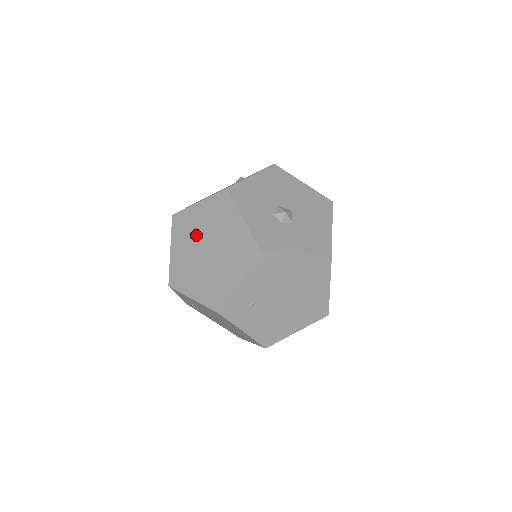
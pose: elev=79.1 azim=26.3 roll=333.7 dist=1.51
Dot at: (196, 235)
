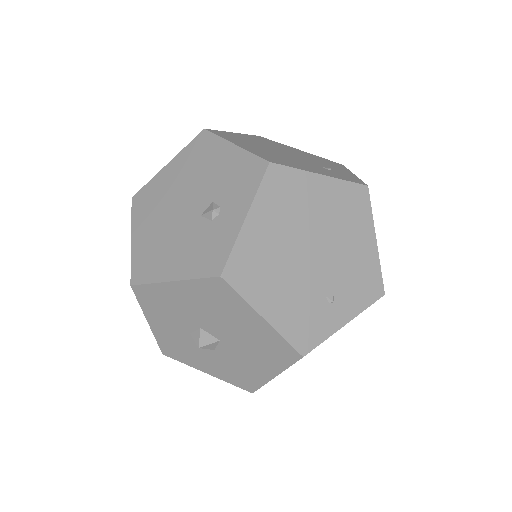
Dot at: occluded
